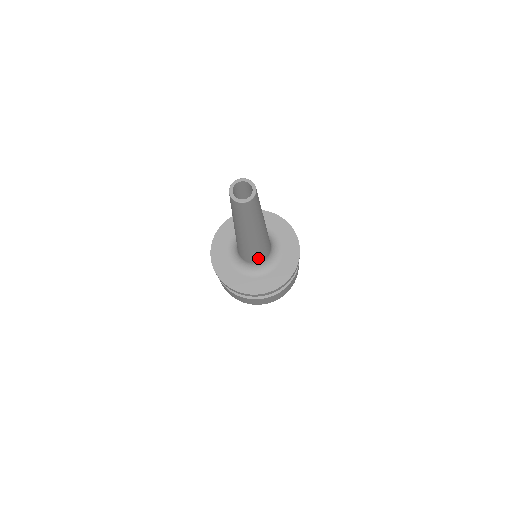
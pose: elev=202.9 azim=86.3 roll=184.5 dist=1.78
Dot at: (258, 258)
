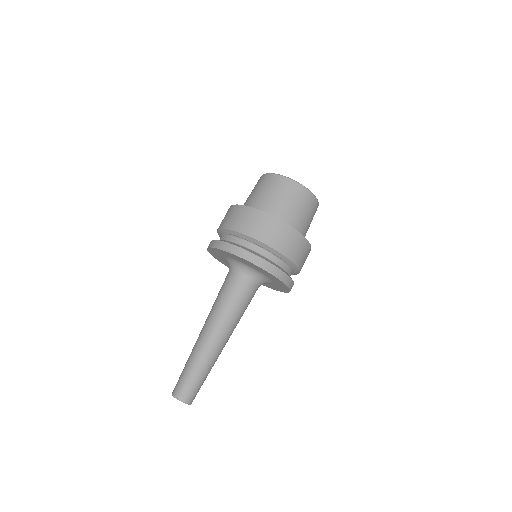
Dot at: occluded
